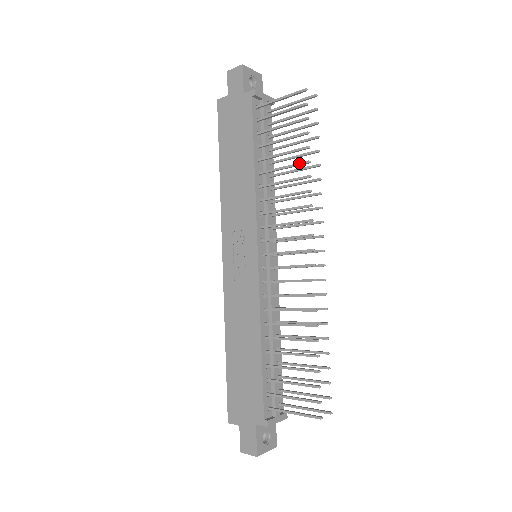
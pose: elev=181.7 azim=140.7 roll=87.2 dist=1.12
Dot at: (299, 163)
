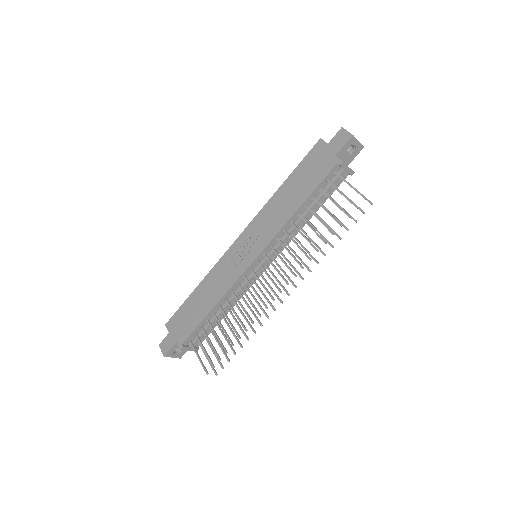
Dot at: (321, 237)
